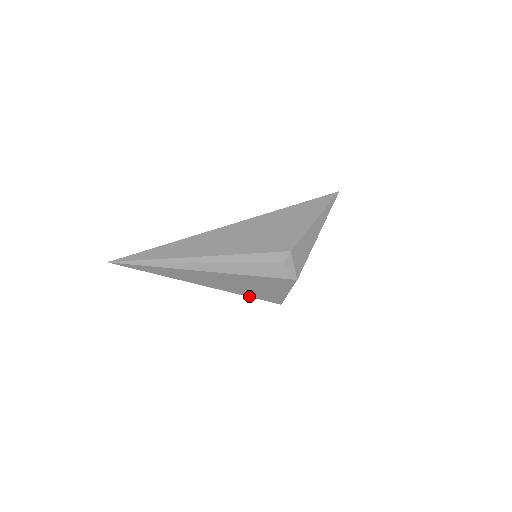
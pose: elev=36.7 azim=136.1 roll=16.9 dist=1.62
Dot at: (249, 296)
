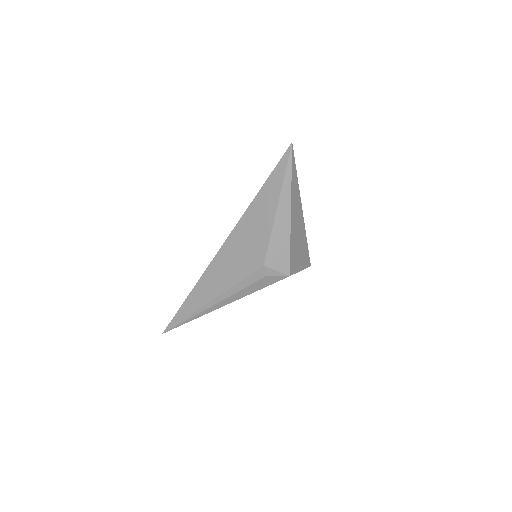
Dot at: occluded
